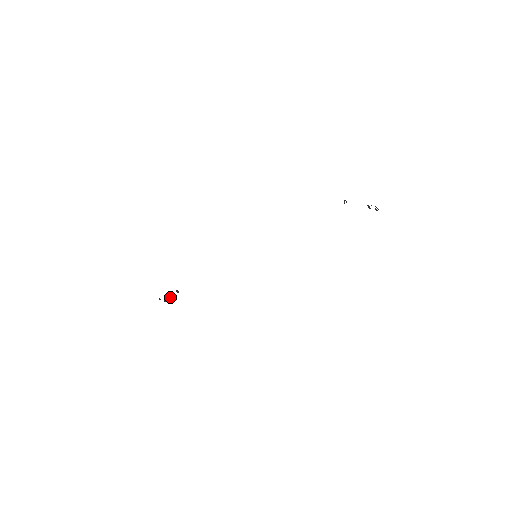
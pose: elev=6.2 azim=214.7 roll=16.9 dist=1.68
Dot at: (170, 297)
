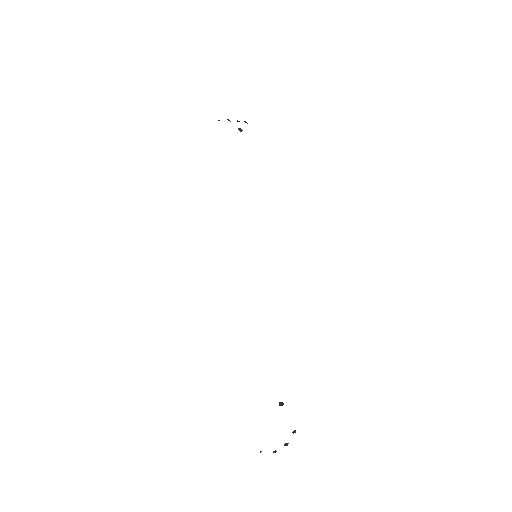
Dot at: occluded
